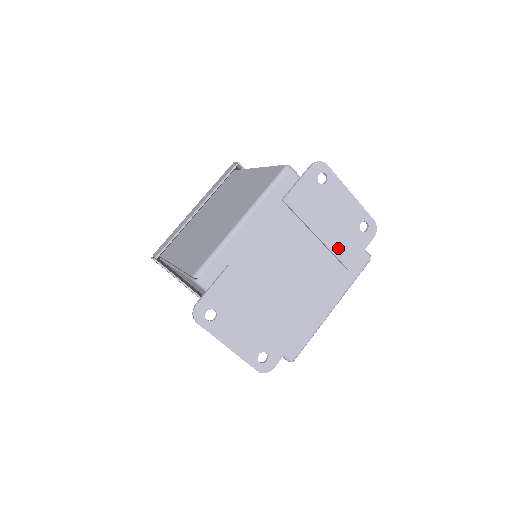
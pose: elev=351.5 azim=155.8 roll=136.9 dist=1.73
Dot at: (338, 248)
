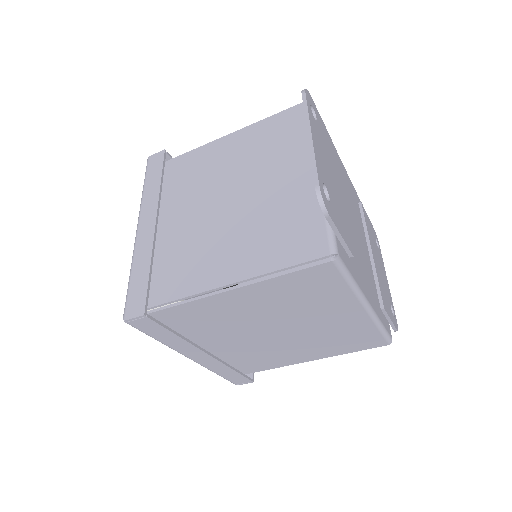
Dot at: (380, 283)
